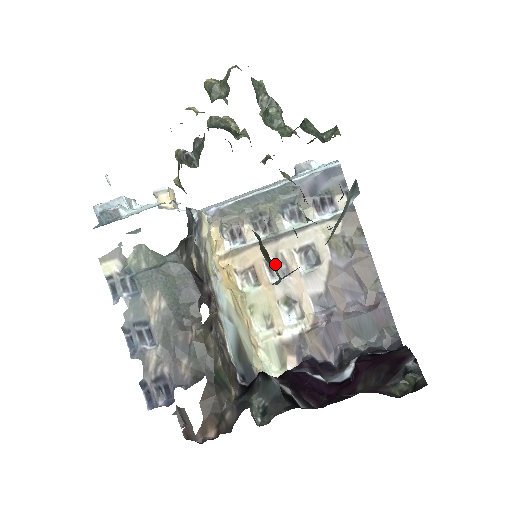
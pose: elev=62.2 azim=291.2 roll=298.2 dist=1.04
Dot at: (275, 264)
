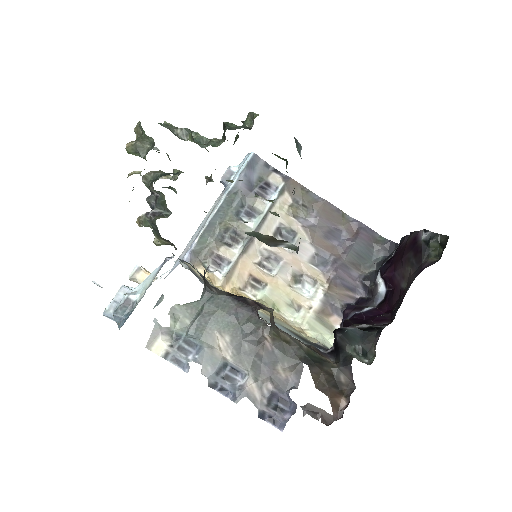
Dot at: (265, 260)
